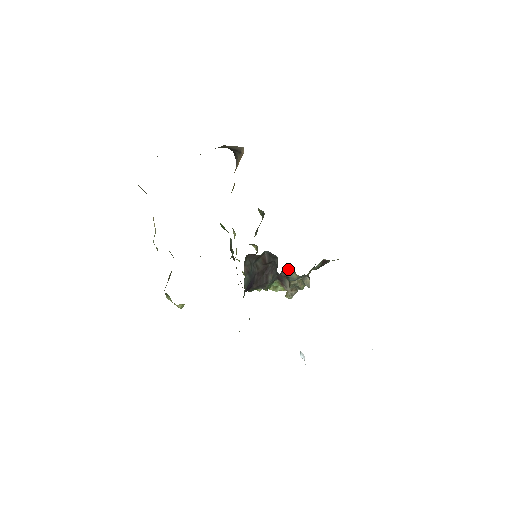
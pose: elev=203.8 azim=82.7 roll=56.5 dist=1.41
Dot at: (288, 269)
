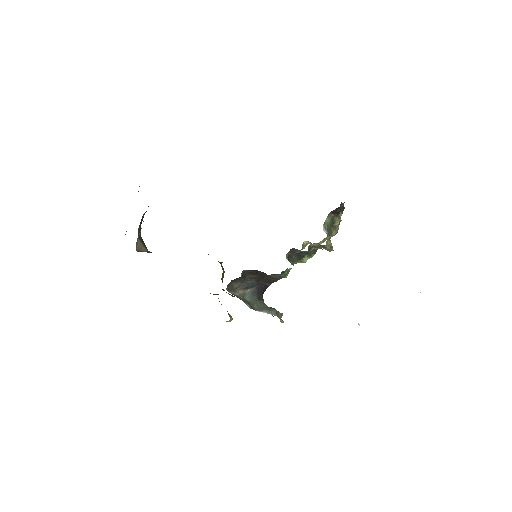
Dot at: (293, 250)
